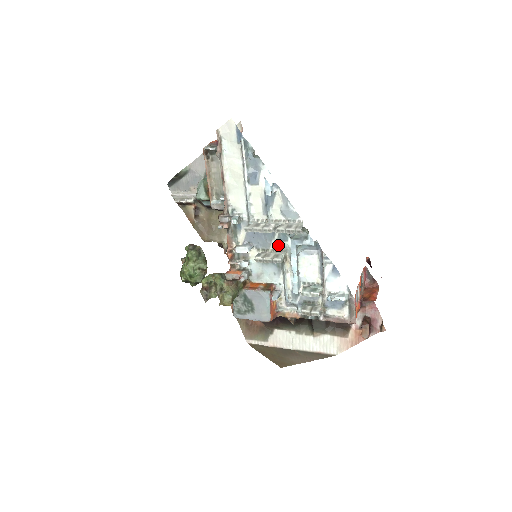
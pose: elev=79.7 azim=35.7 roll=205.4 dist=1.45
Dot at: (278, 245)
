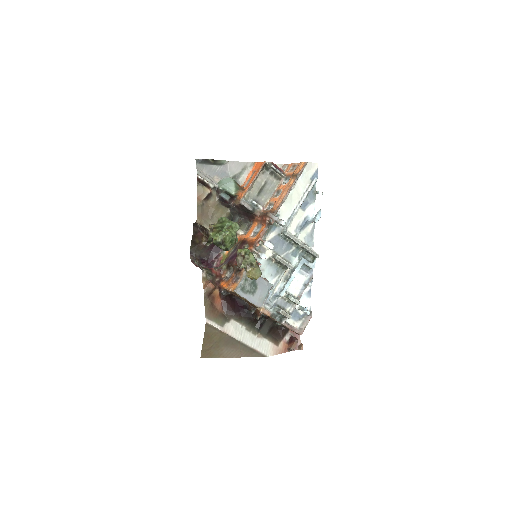
Dot at: (288, 256)
